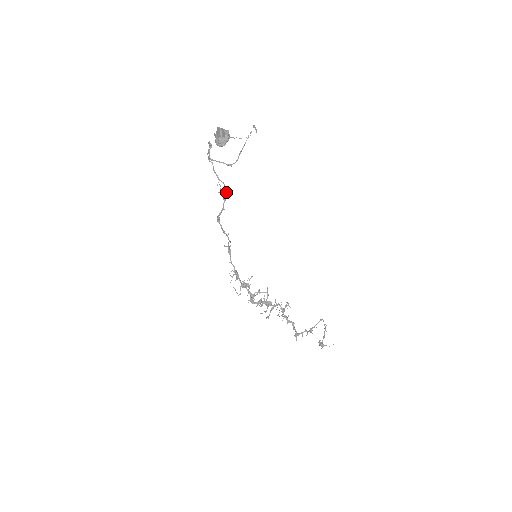
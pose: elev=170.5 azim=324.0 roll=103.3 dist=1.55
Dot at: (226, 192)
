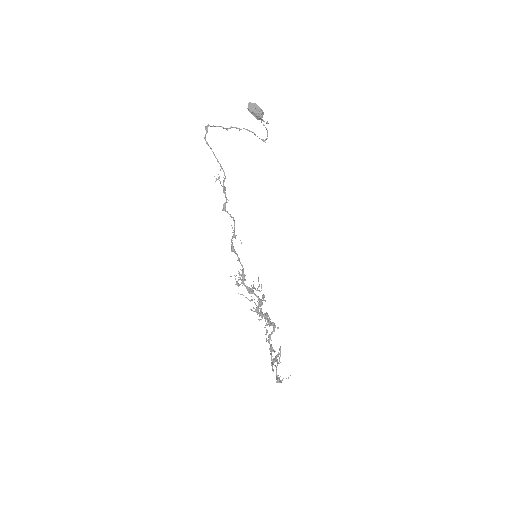
Dot at: (223, 182)
